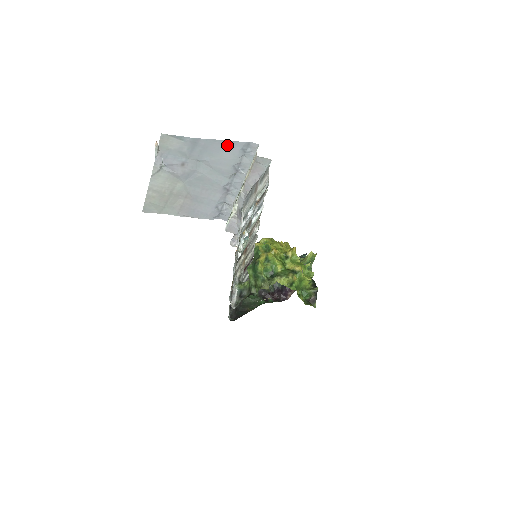
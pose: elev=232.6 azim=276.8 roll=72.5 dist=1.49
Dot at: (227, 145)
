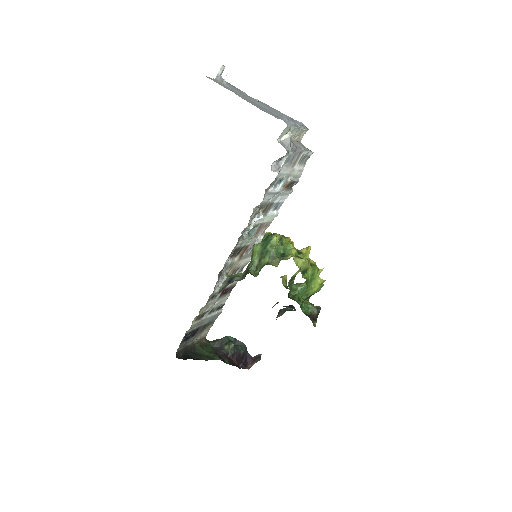
Dot at: (281, 113)
